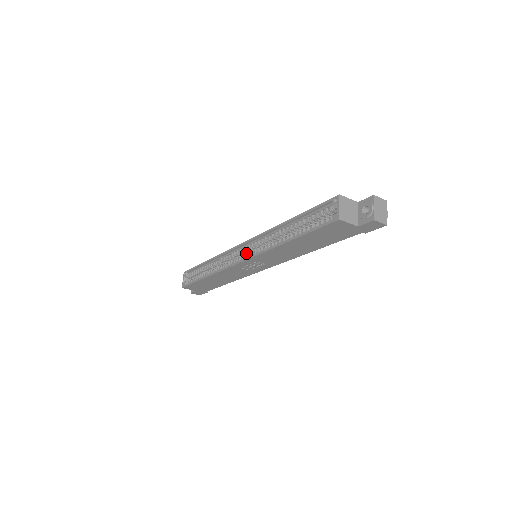
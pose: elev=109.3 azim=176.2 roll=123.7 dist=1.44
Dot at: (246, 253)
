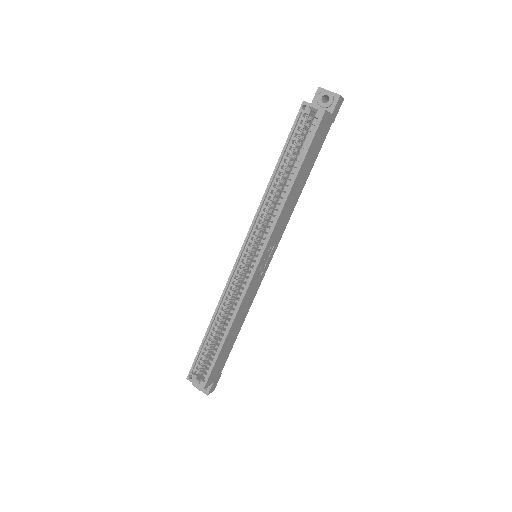
Dot at: (248, 260)
